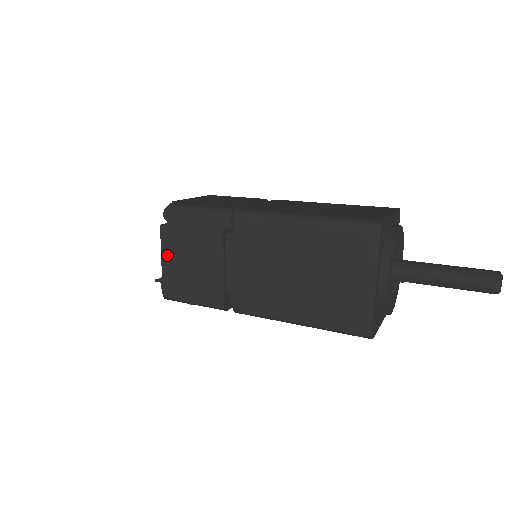
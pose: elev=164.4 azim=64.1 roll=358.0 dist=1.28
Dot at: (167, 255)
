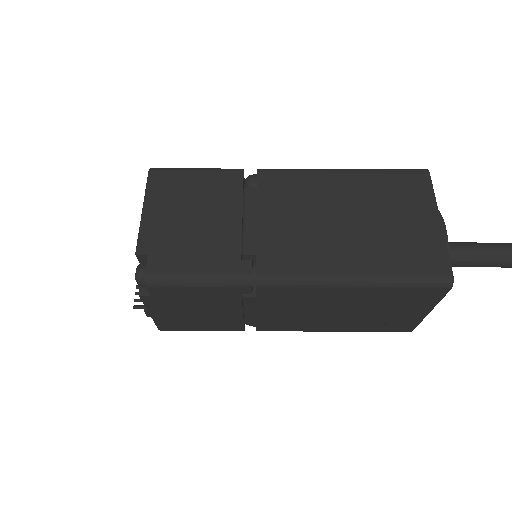
Dot at: (158, 312)
